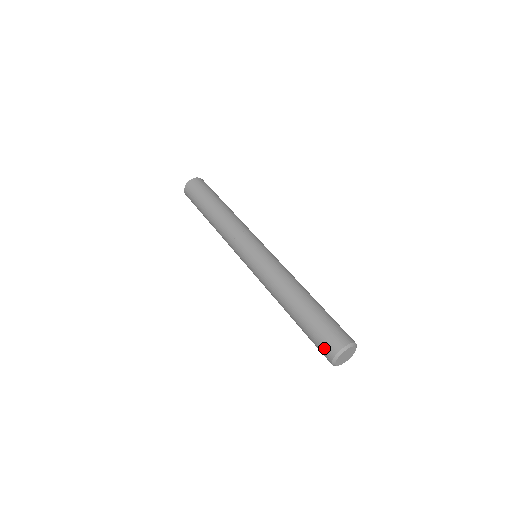
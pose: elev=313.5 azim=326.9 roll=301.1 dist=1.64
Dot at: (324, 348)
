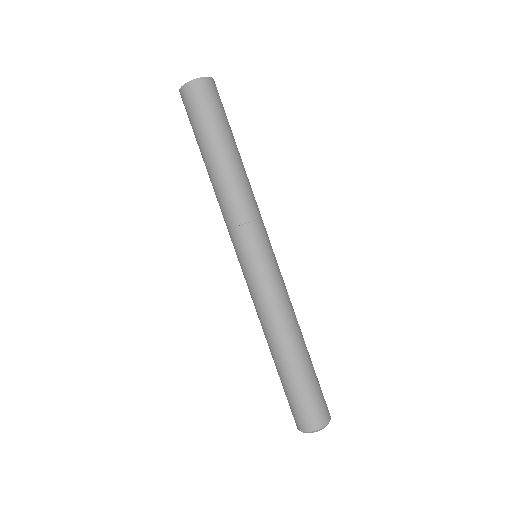
Dot at: occluded
